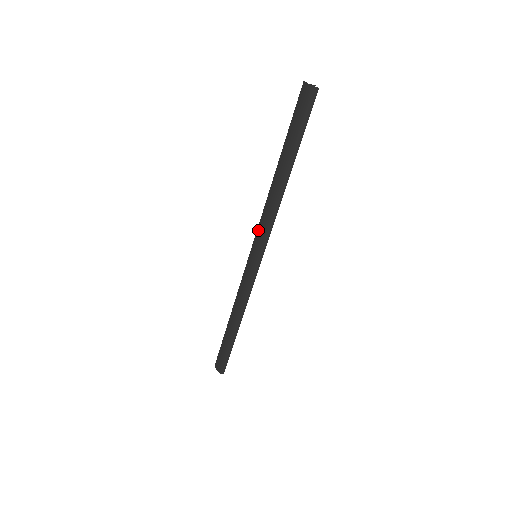
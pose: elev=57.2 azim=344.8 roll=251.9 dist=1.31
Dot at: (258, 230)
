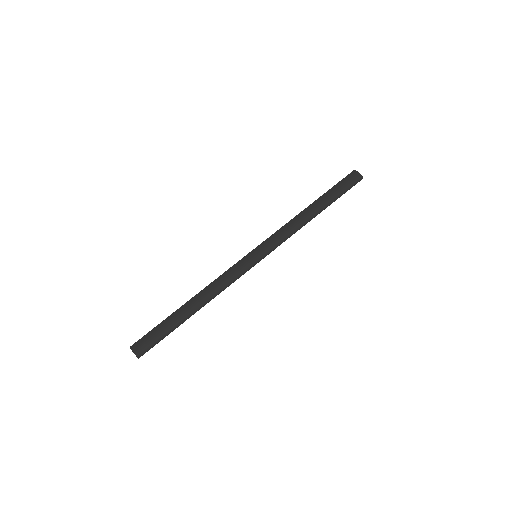
Dot at: (270, 238)
